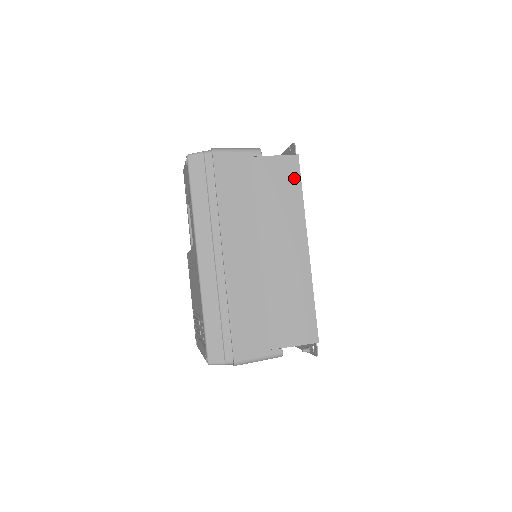
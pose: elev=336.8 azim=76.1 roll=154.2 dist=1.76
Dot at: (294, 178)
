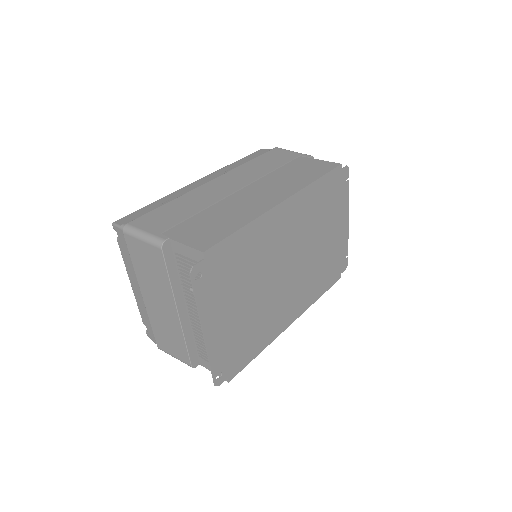
Dot at: (322, 171)
